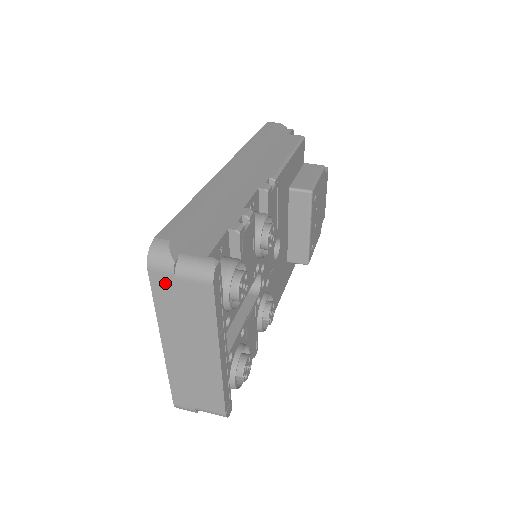
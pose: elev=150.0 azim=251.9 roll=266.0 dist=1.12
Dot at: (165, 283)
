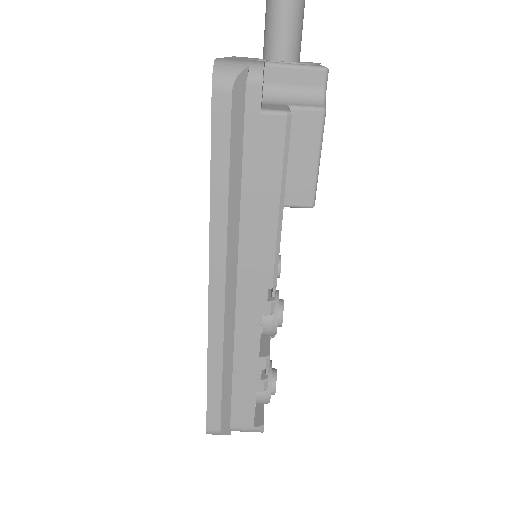
Dot at: occluded
